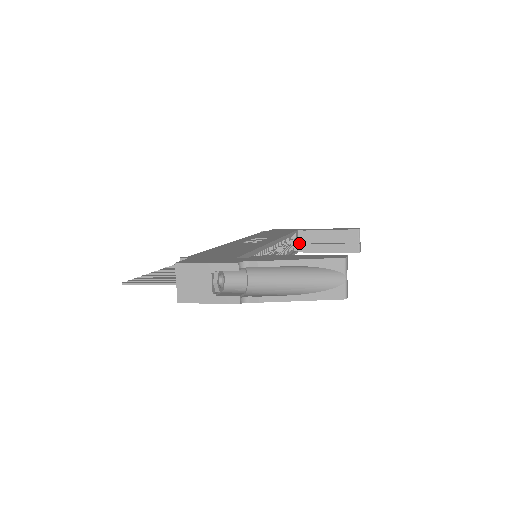
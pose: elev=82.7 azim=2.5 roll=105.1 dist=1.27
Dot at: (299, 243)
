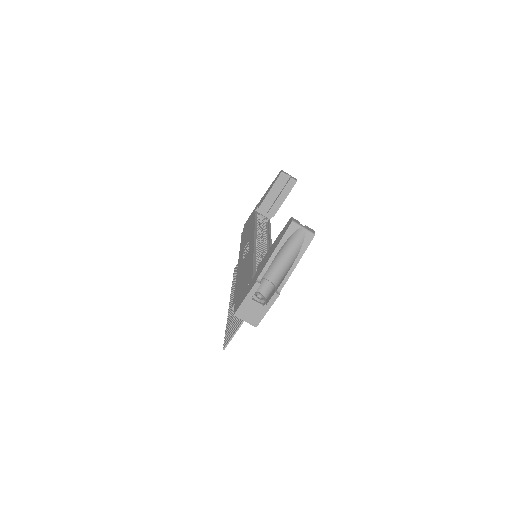
Dot at: (264, 215)
